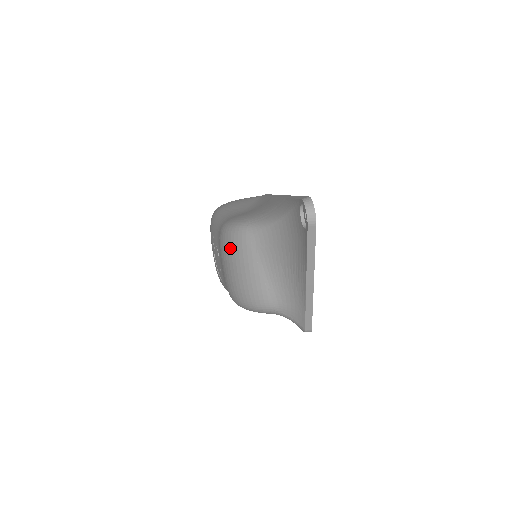
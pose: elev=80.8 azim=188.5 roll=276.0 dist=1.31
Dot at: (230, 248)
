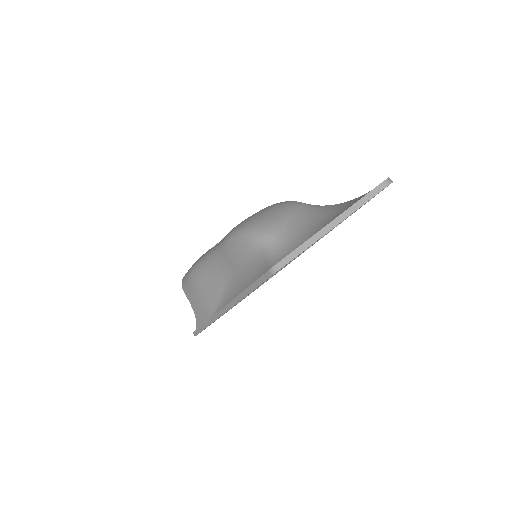
Dot at: (277, 204)
